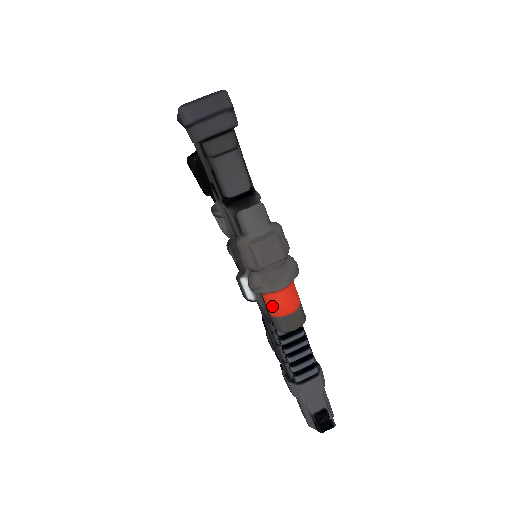
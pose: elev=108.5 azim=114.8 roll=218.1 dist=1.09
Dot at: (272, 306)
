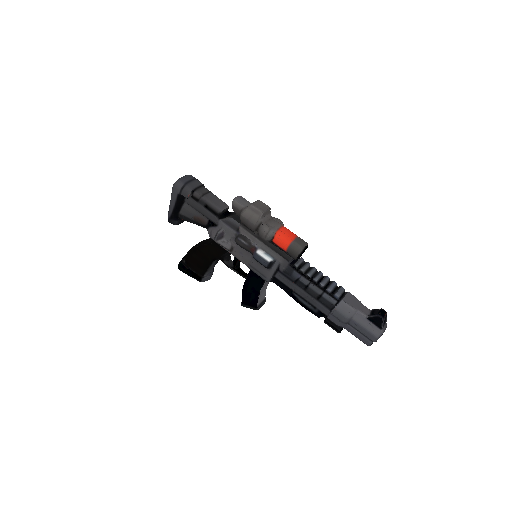
Dot at: (284, 238)
